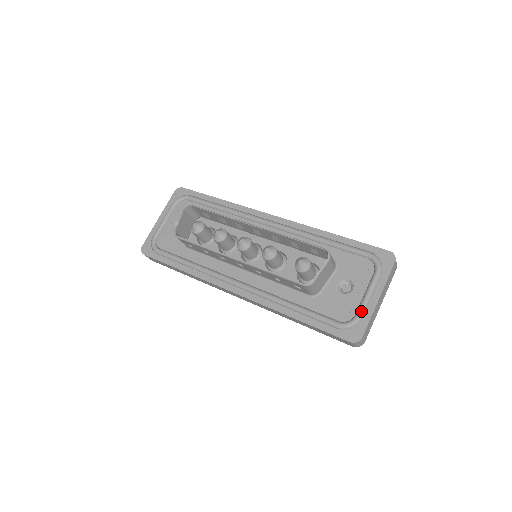
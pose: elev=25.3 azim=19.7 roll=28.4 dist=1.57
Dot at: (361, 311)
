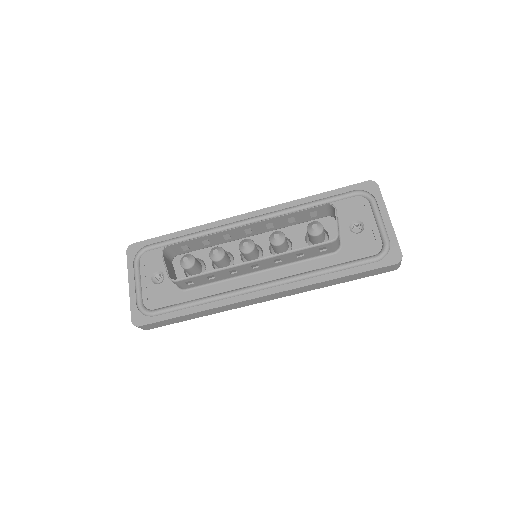
Dot at: (385, 236)
